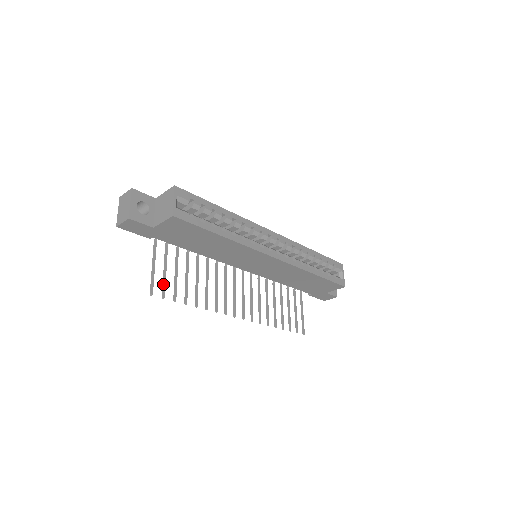
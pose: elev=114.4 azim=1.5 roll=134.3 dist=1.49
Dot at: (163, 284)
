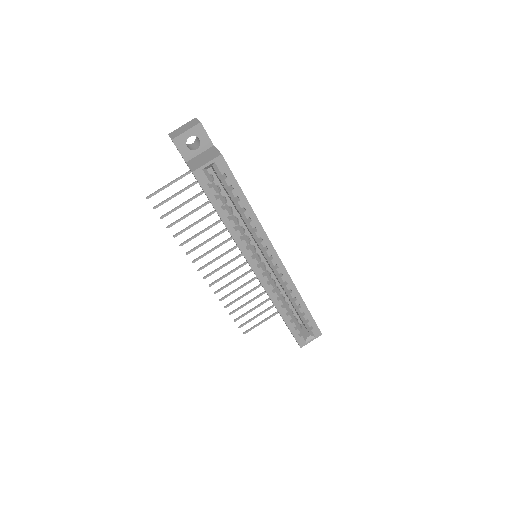
Dot at: (164, 200)
